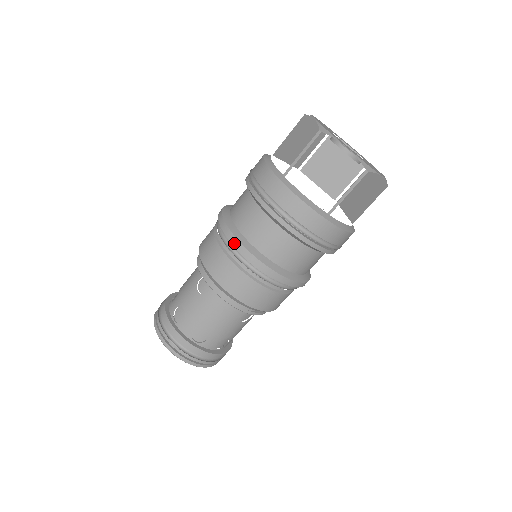
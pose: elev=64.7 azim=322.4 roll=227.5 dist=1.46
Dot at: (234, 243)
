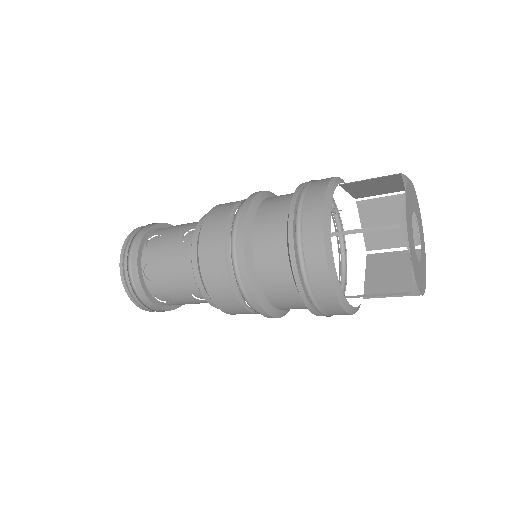
Dot at: (262, 313)
